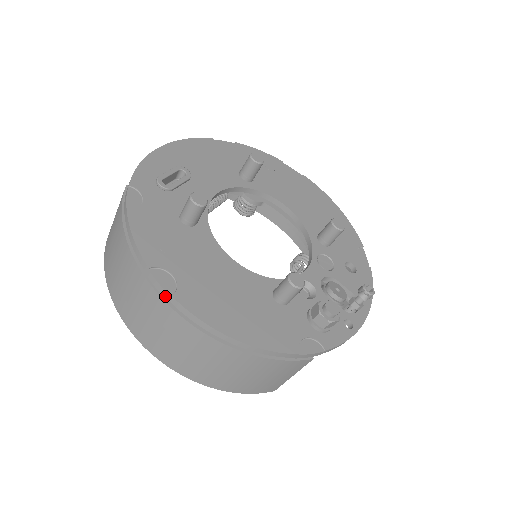
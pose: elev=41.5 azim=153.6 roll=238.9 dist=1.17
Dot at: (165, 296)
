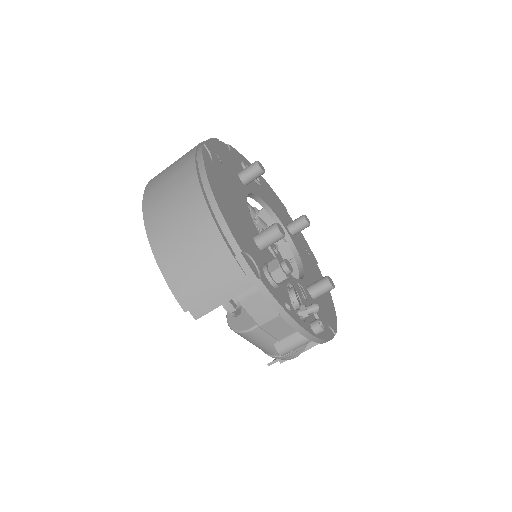
Dot at: (198, 156)
